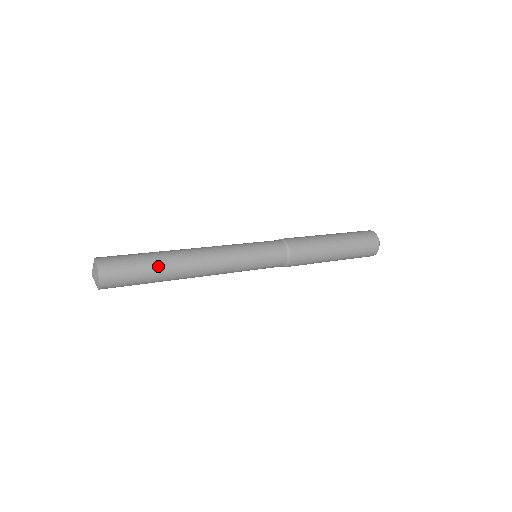
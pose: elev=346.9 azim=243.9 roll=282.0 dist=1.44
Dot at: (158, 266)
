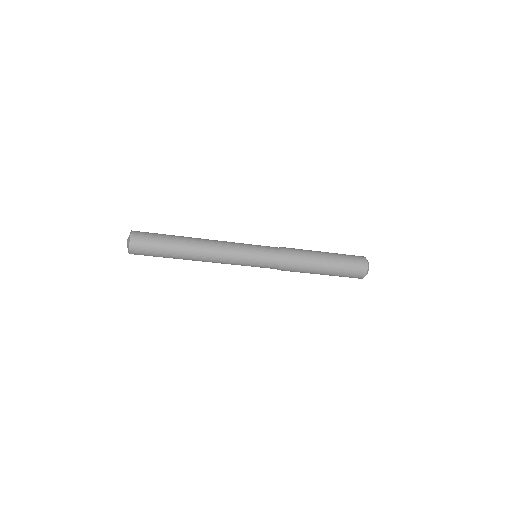
Dot at: (175, 236)
